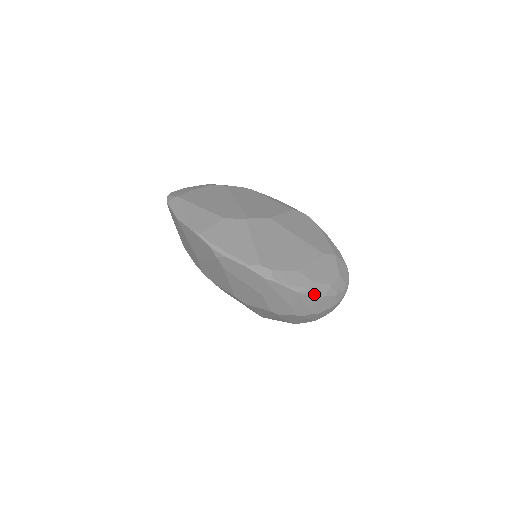
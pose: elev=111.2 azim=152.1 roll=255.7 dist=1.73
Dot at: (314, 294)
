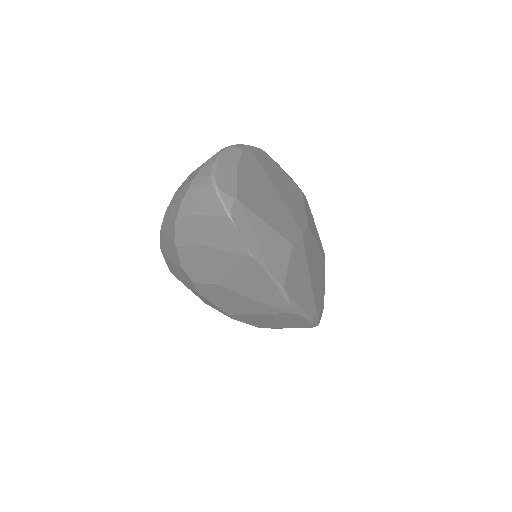
Dot at: occluded
